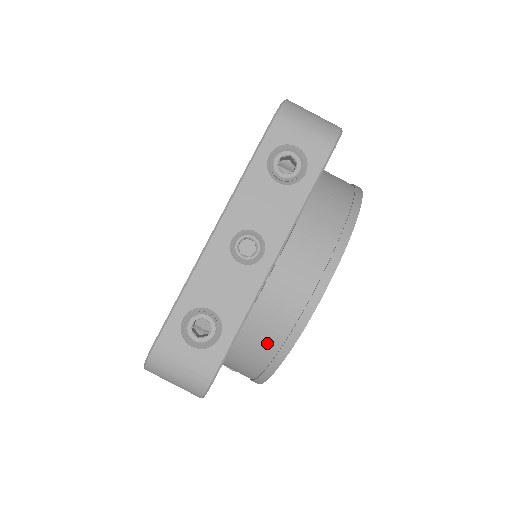
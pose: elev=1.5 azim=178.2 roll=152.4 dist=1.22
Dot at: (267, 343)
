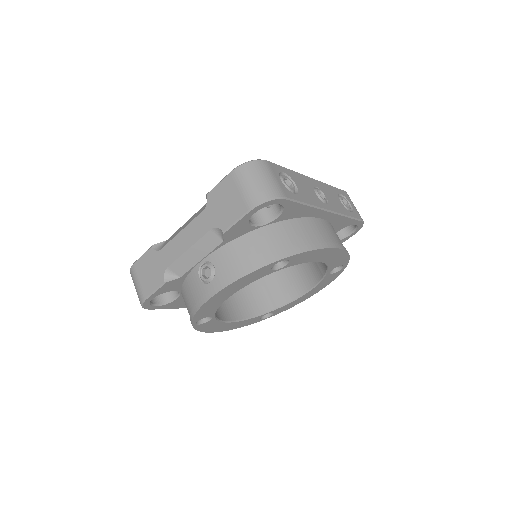
Dot at: (292, 239)
